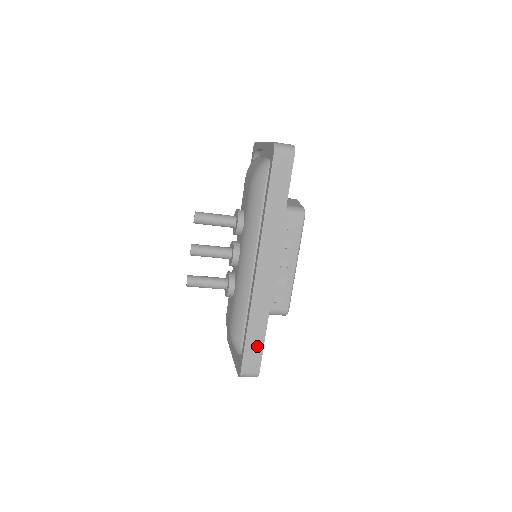
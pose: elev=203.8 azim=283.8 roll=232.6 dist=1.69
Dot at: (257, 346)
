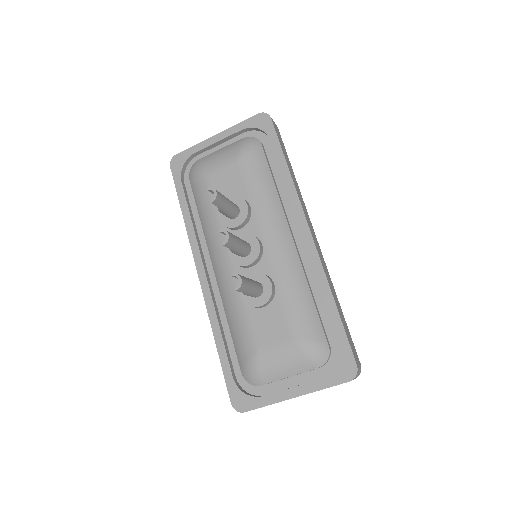
Dot at: (346, 328)
